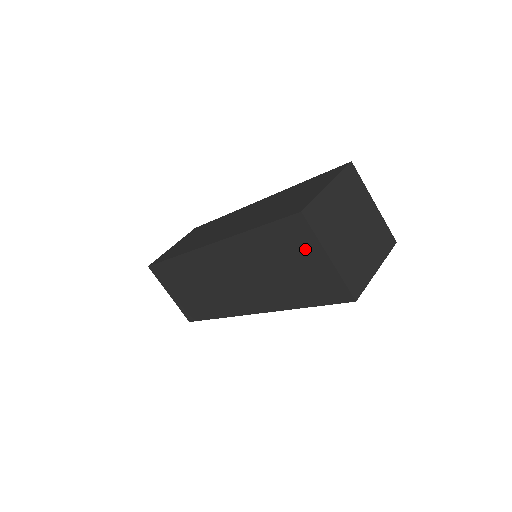
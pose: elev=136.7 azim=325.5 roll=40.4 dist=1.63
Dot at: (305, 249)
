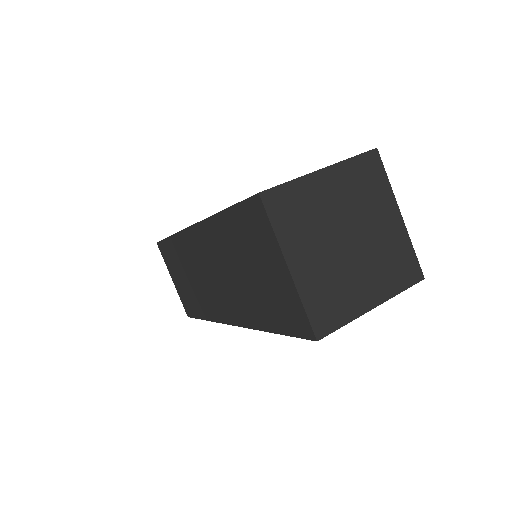
Dot at: (265, 249)
